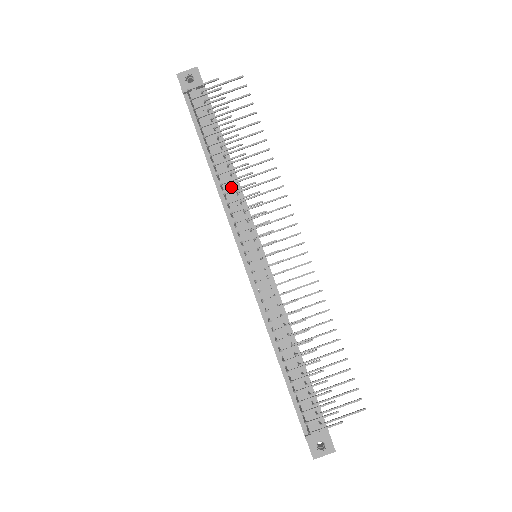
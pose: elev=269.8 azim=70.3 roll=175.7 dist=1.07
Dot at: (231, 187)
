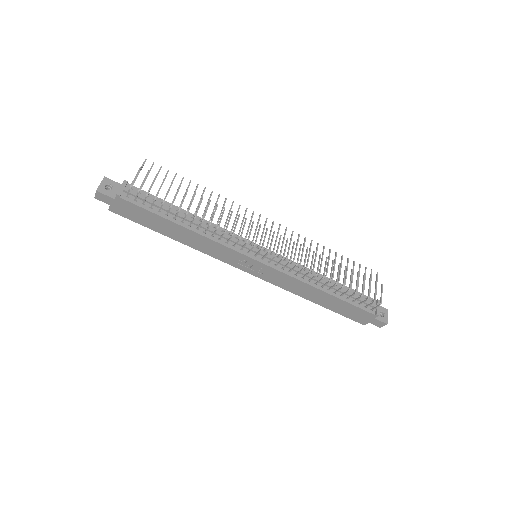
Dot at: occluded
